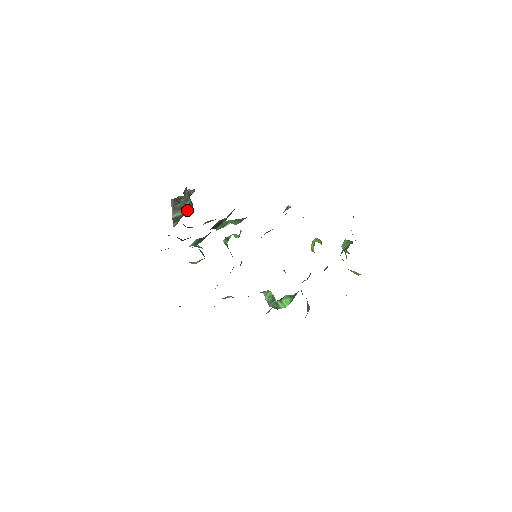
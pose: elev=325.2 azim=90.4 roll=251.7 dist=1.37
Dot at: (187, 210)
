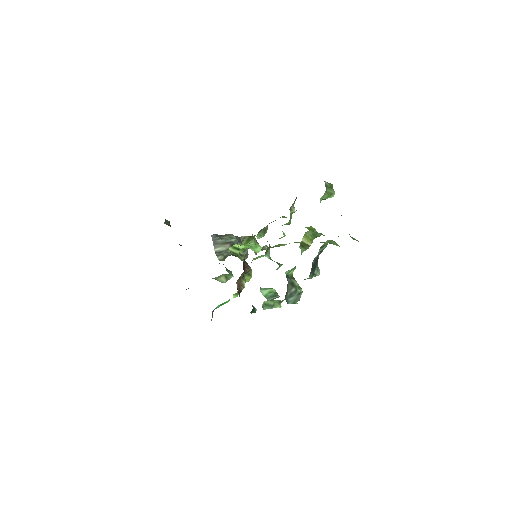
Dot at: occluded
